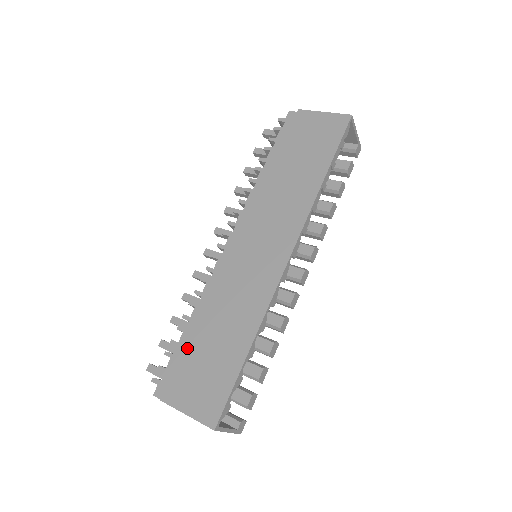
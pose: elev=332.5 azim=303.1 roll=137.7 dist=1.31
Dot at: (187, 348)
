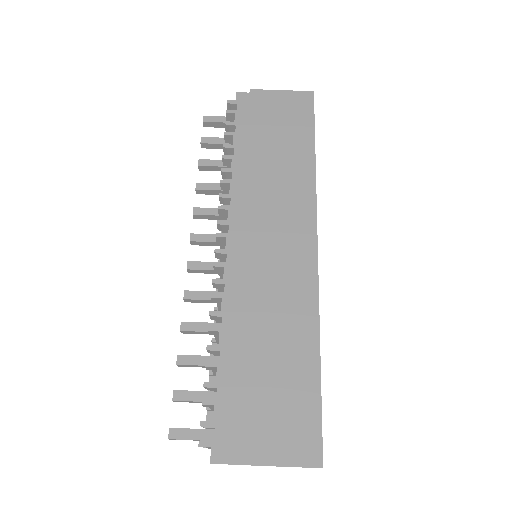
Dot at: (236, 384)
